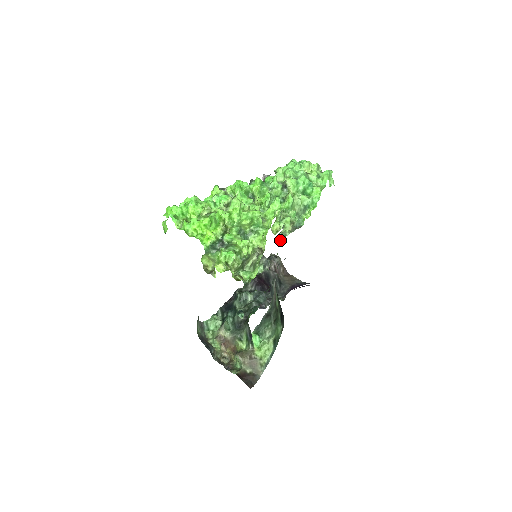
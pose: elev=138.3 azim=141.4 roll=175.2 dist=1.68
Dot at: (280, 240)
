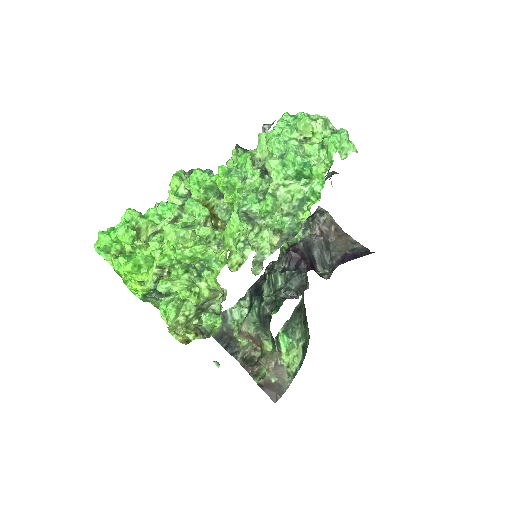
Dot at: (256, 266)
